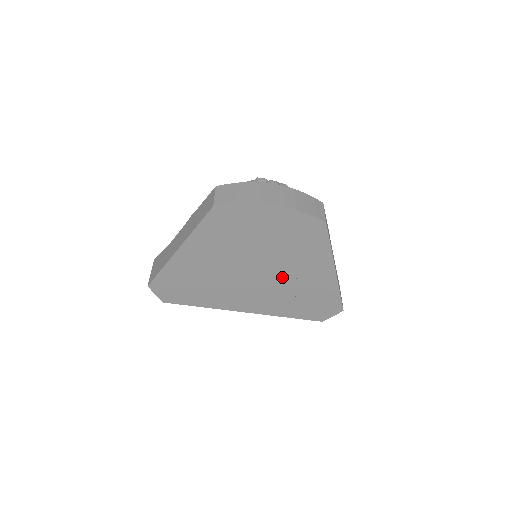
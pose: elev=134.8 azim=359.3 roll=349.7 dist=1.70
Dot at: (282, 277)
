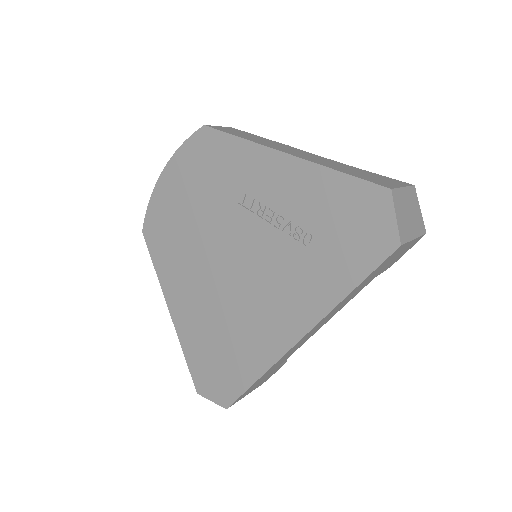
Dot at: (259, 236)
